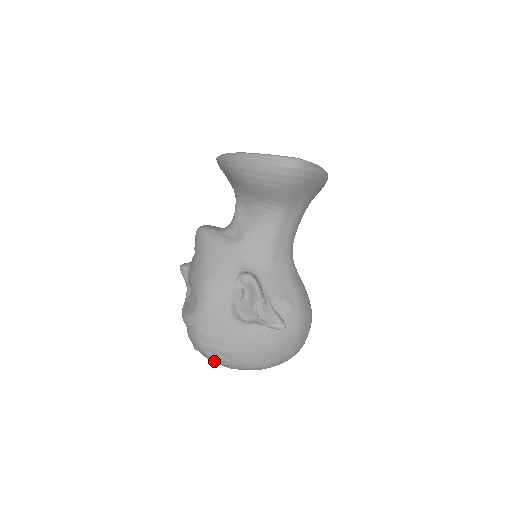
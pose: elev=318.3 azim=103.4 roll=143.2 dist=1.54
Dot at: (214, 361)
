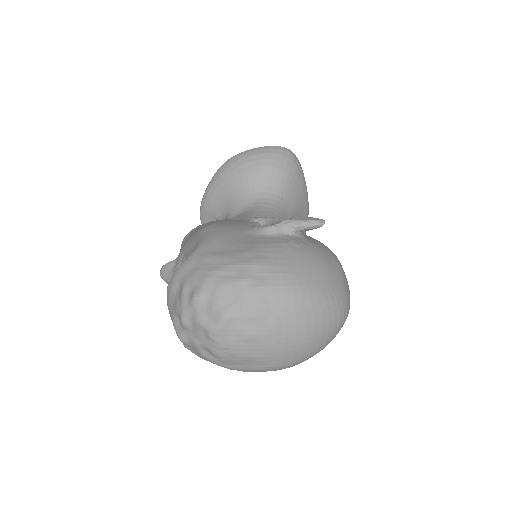
Dot at: (230, 303)
